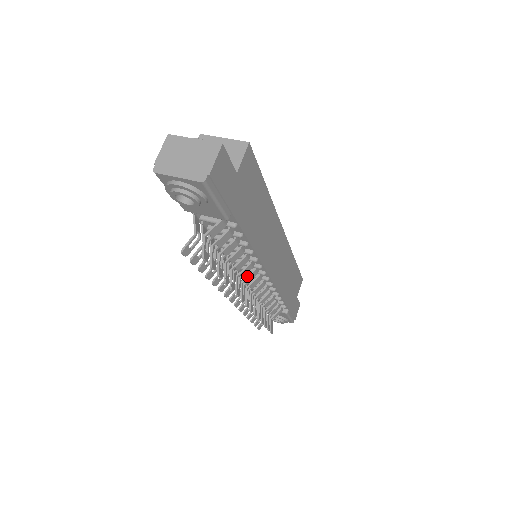
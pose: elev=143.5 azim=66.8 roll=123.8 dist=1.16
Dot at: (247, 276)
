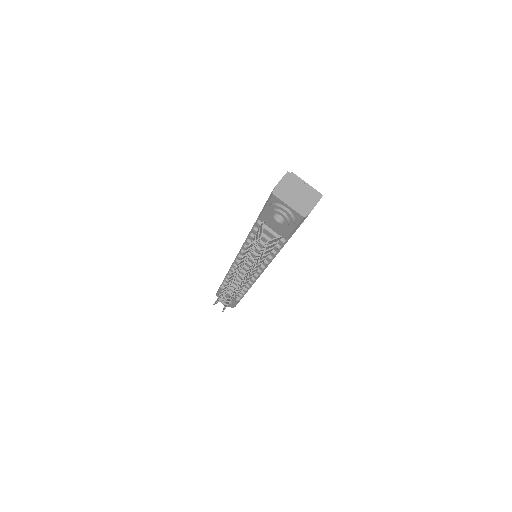
Dot at: occluded
